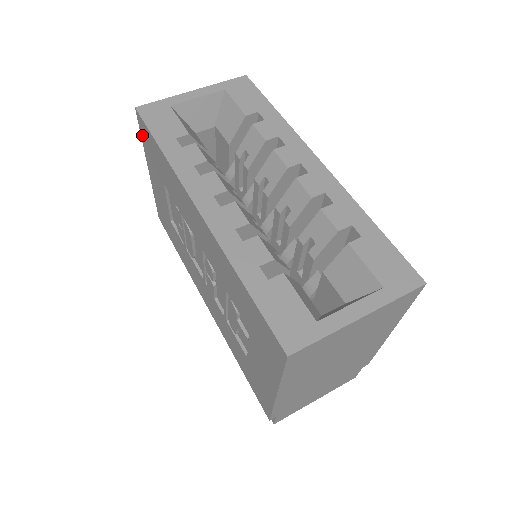
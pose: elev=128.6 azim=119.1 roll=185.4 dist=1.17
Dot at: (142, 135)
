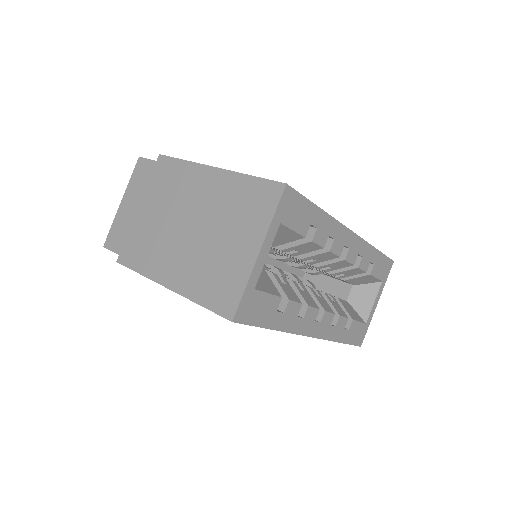
Dot at: occluded
